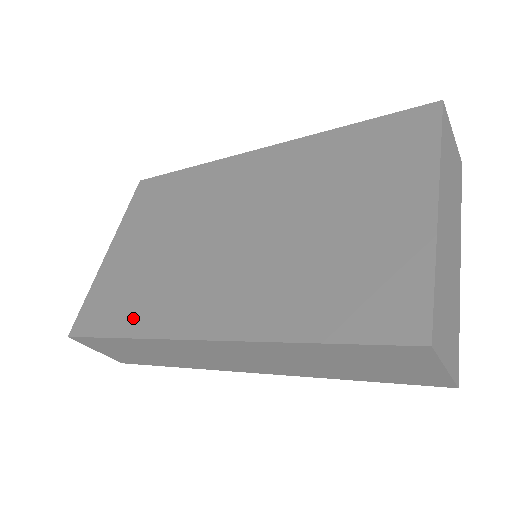
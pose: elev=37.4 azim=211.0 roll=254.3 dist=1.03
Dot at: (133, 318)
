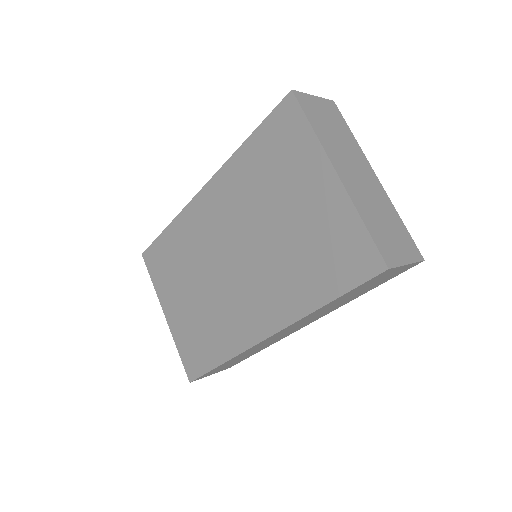
Dot at: (218, 349)
